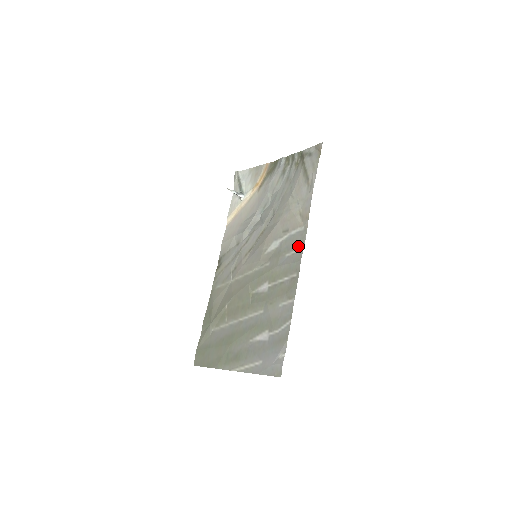
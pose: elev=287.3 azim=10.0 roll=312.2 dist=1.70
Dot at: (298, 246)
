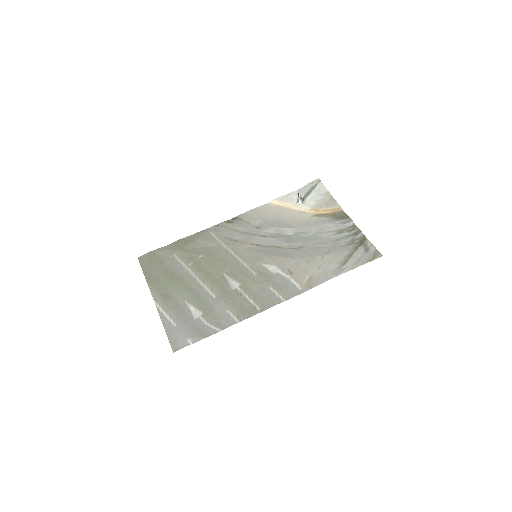
Dot at: (283, 294)
